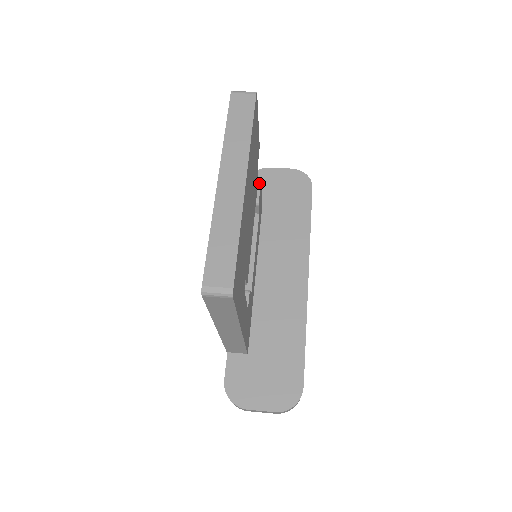
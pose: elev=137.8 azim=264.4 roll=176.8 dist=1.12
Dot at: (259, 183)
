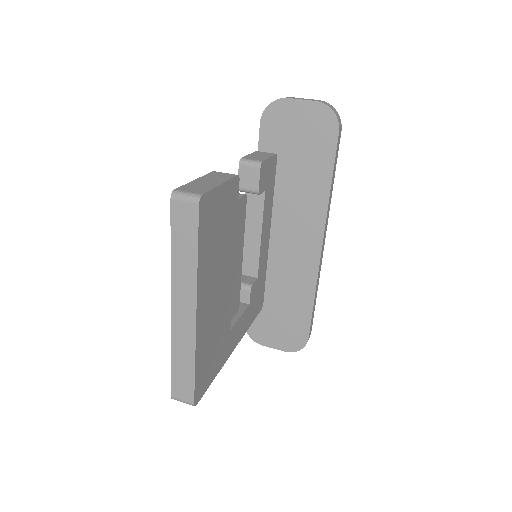
Dot at: (258, 169)
